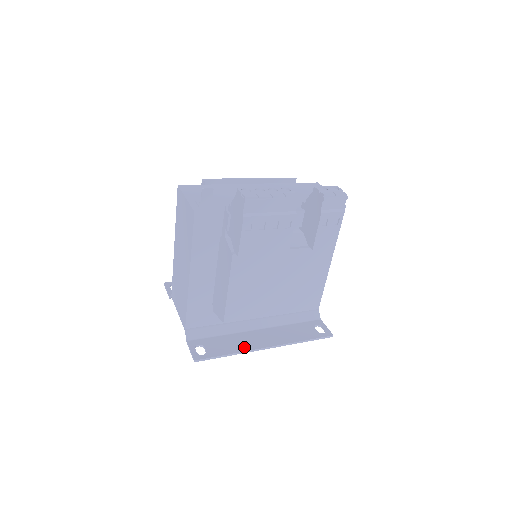
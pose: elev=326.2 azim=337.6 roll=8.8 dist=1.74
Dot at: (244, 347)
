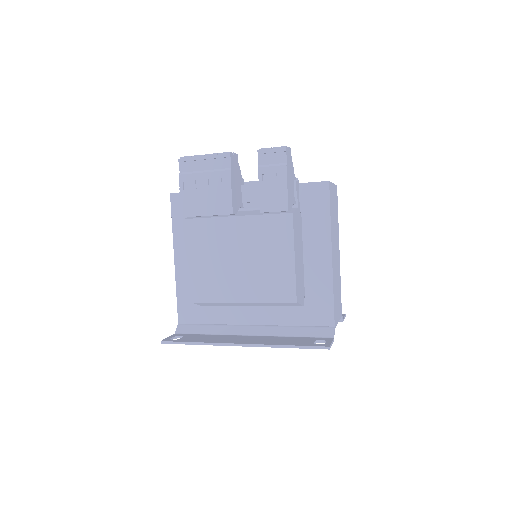
Dot at: (216, 341)
